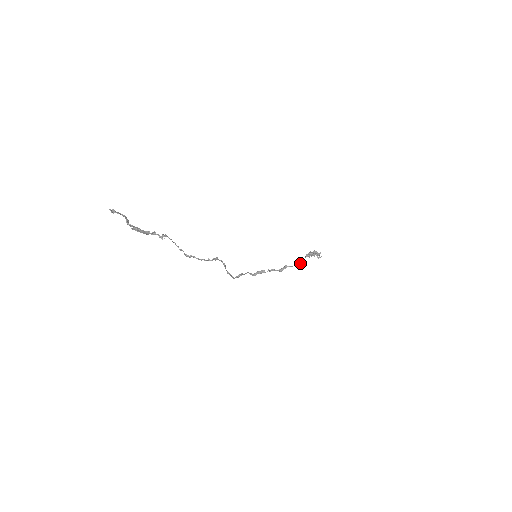
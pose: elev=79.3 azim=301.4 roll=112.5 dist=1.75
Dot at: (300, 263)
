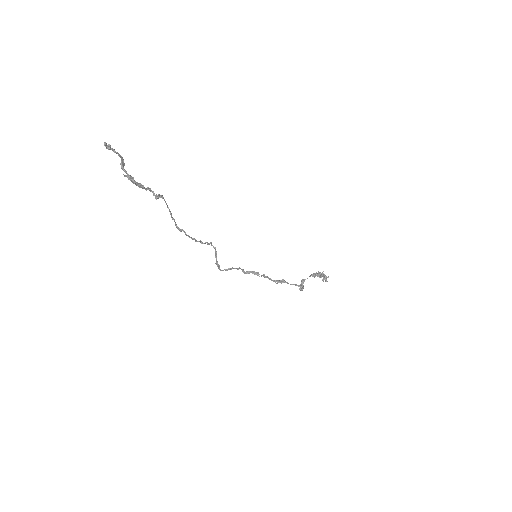
Dot at: (300, 285)
